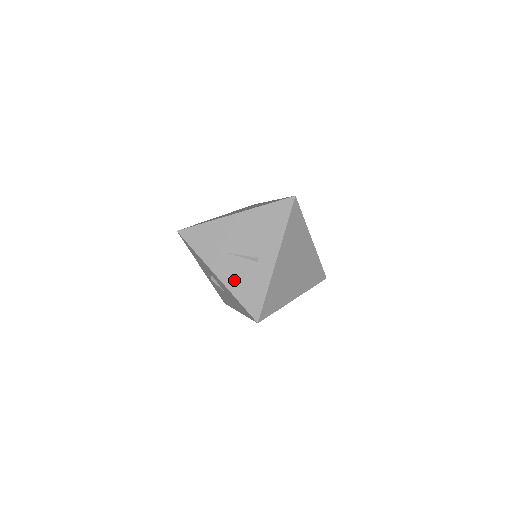
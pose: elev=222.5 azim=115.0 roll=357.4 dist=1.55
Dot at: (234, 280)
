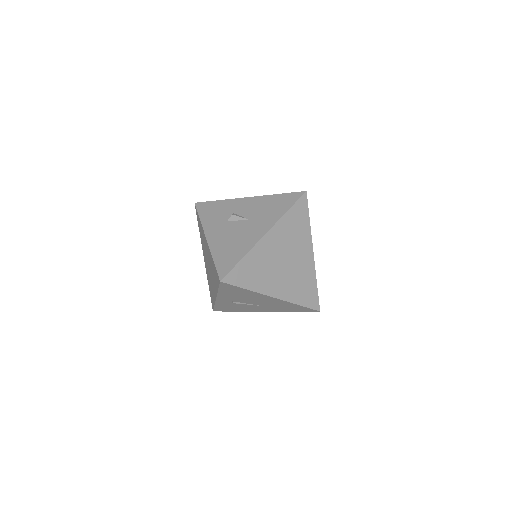
Dot at: occluded
